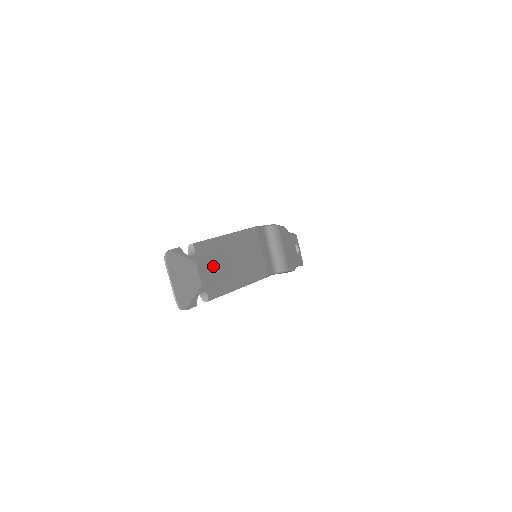
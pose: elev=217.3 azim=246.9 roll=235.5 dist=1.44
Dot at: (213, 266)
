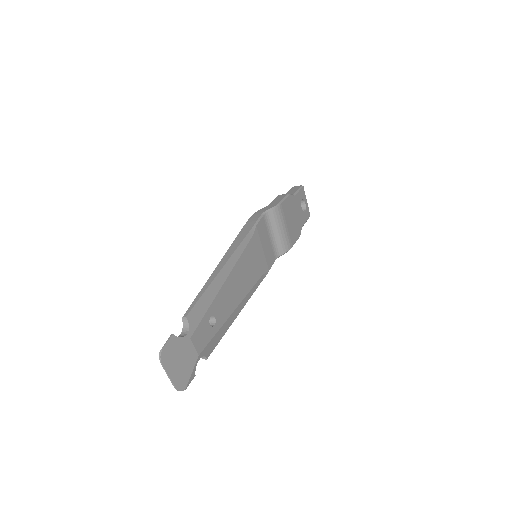
Dot at: (209, 323)
